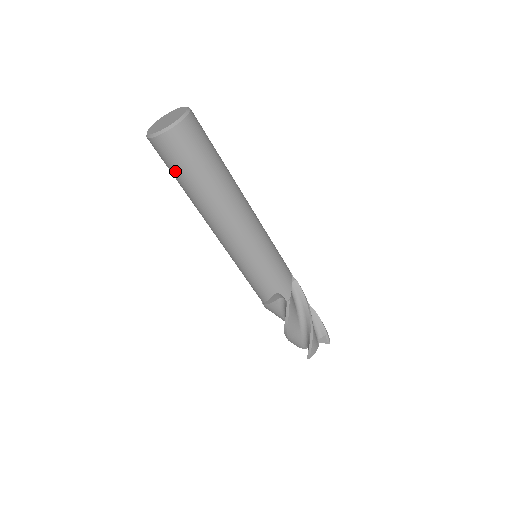
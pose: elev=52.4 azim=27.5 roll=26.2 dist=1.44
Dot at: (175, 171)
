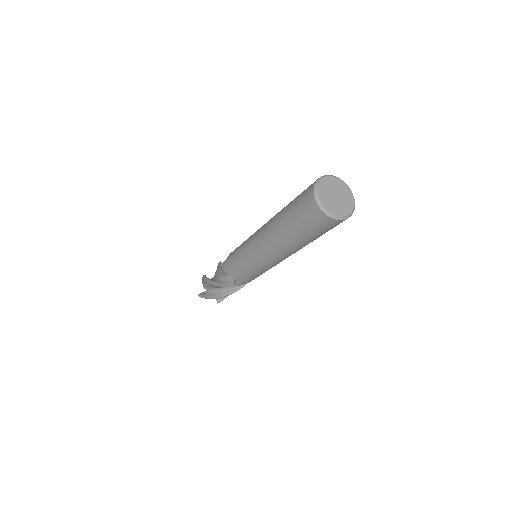
Dot at: (321, 234)
